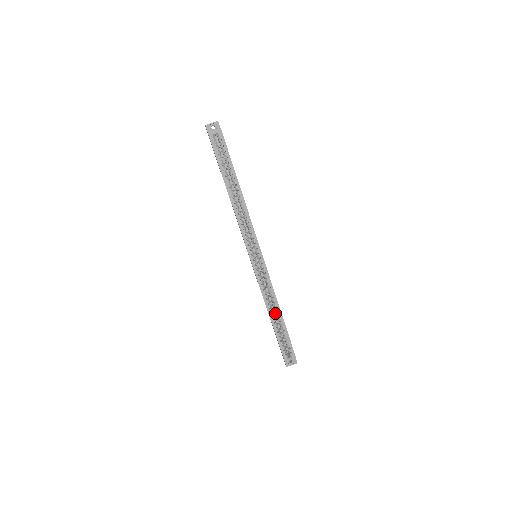
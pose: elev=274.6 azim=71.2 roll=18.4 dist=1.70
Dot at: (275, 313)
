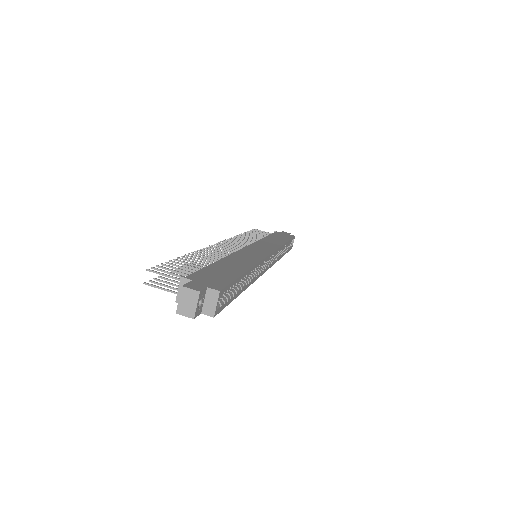
Dot at: occluded
